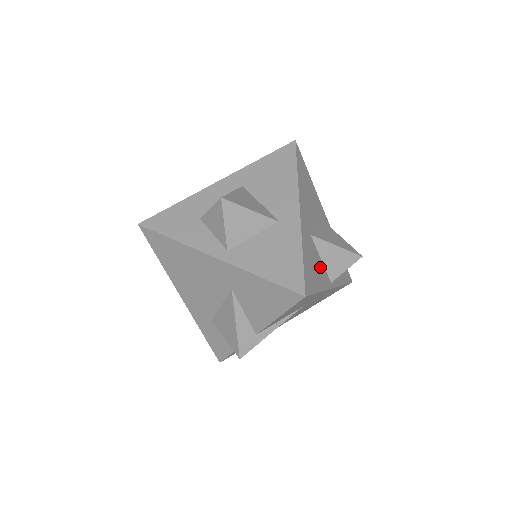
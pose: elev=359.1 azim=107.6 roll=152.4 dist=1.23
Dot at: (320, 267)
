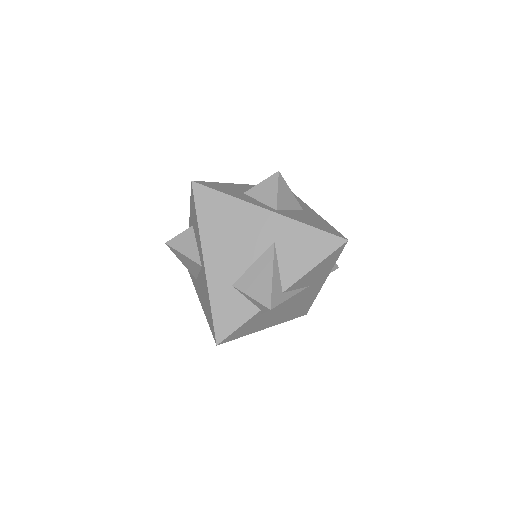
Dot at: occluded
